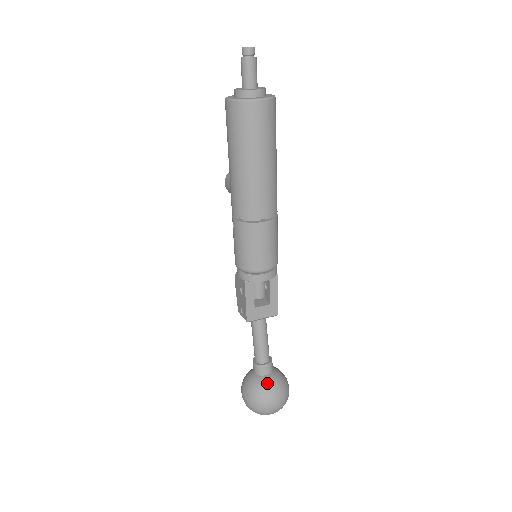
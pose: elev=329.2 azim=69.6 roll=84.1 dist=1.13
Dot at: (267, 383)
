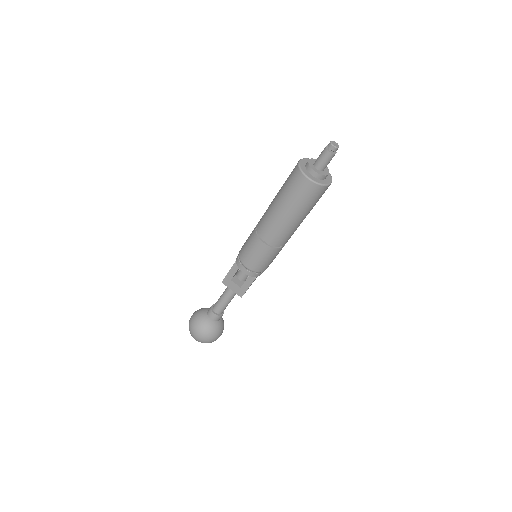
Dot at: (205, 322)
